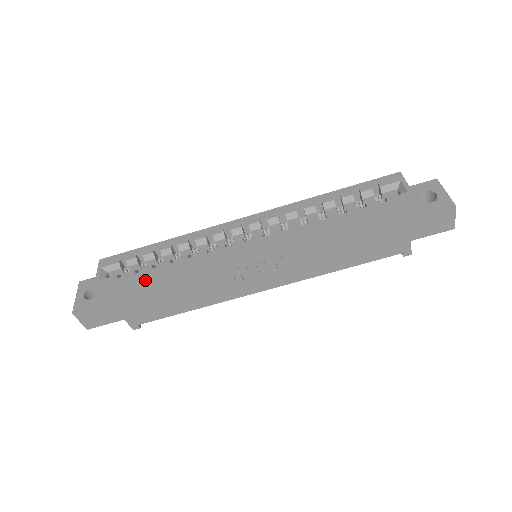
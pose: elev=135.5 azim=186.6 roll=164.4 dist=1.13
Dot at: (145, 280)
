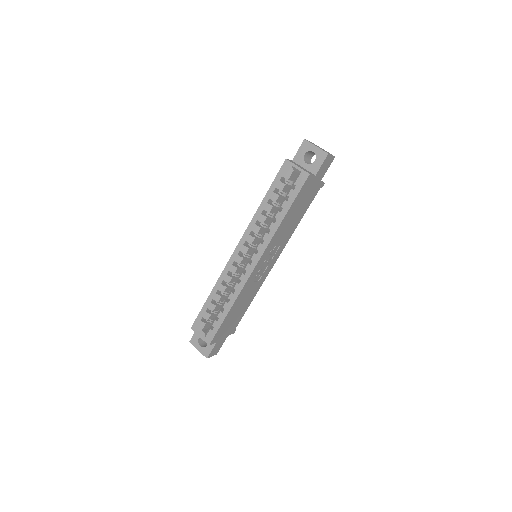
Dot at: (225, 320)
